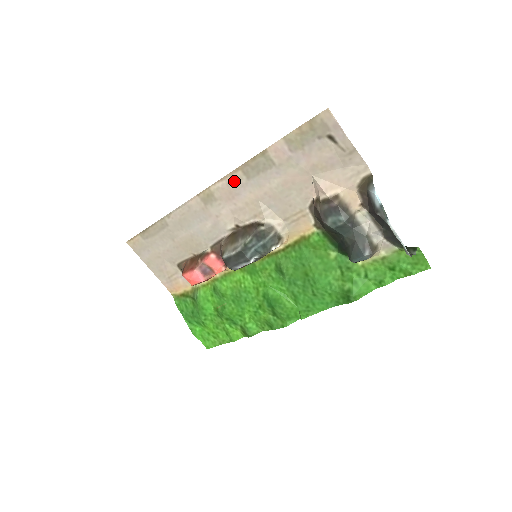
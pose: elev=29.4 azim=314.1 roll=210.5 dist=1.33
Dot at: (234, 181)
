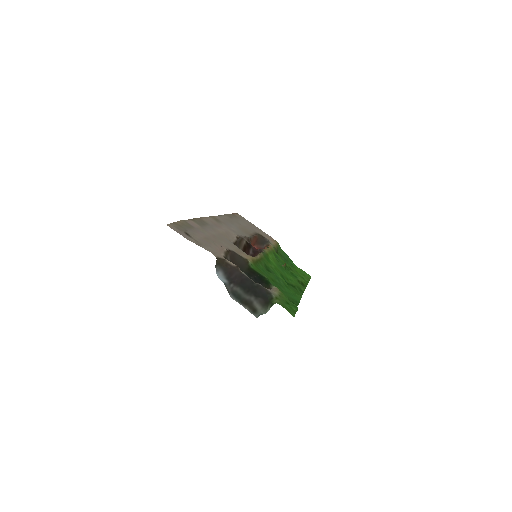
Dot at: (208, 221)
